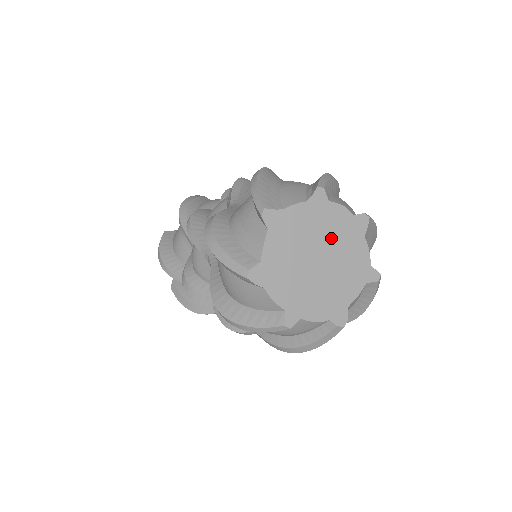
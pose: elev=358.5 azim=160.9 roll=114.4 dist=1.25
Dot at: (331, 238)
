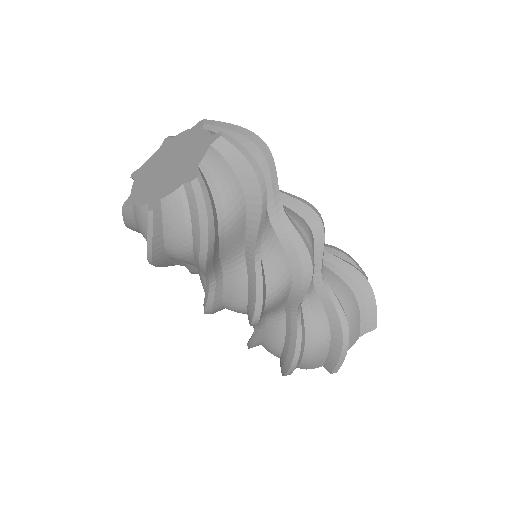
Dot at: (177, 149)
